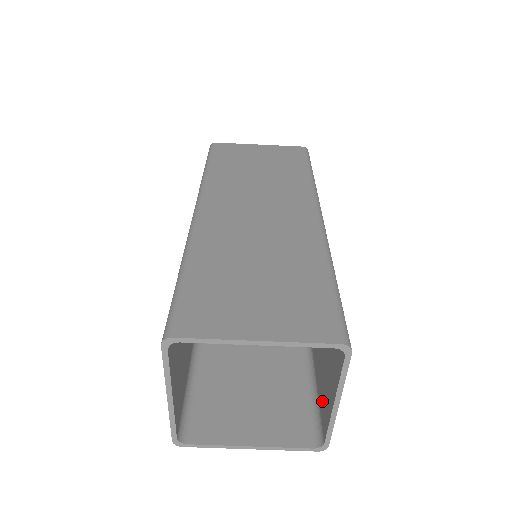
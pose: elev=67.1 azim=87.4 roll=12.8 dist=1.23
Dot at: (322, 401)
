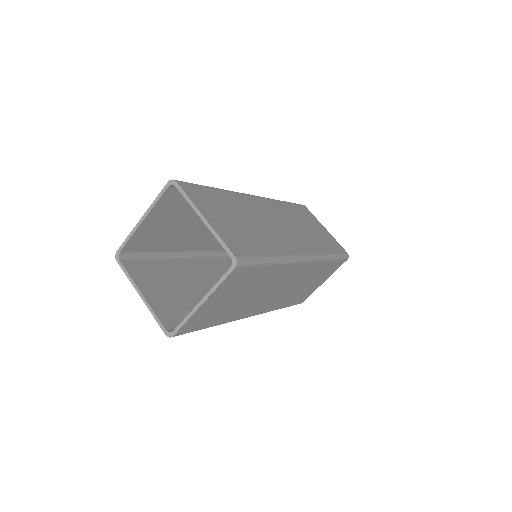
Dot at: occluded
